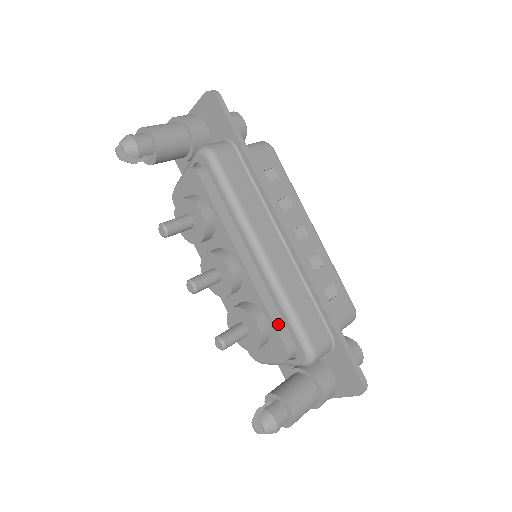
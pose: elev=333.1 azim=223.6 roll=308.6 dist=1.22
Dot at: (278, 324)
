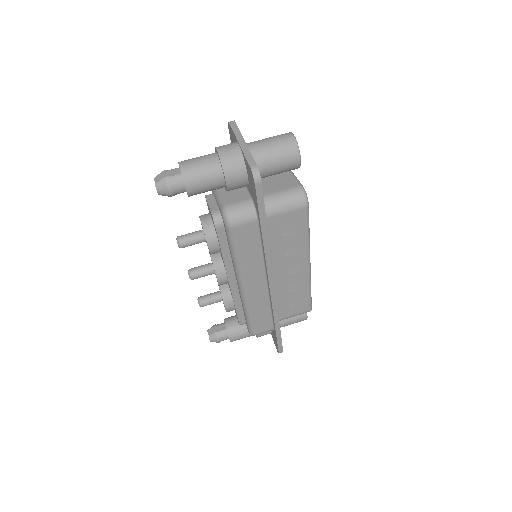
Dot at: (240, 313)
